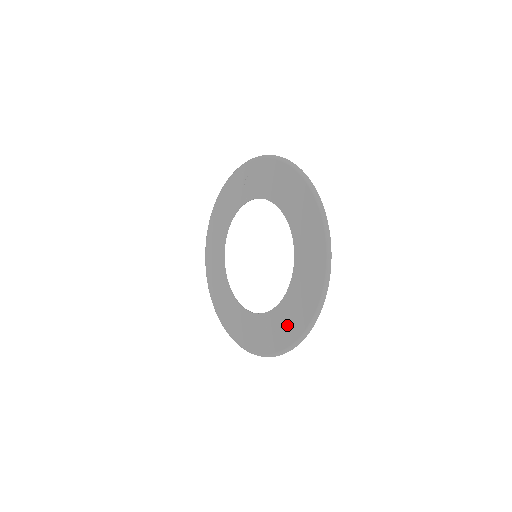
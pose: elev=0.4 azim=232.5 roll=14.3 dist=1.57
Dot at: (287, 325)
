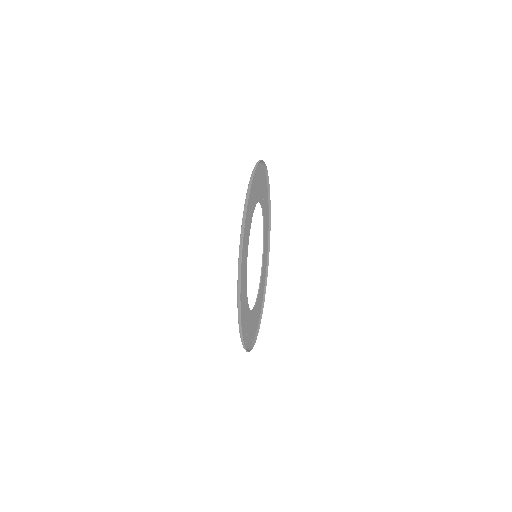
Dot at: occluded
